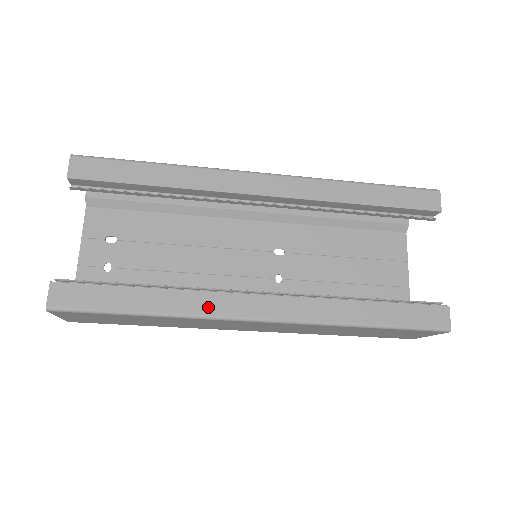
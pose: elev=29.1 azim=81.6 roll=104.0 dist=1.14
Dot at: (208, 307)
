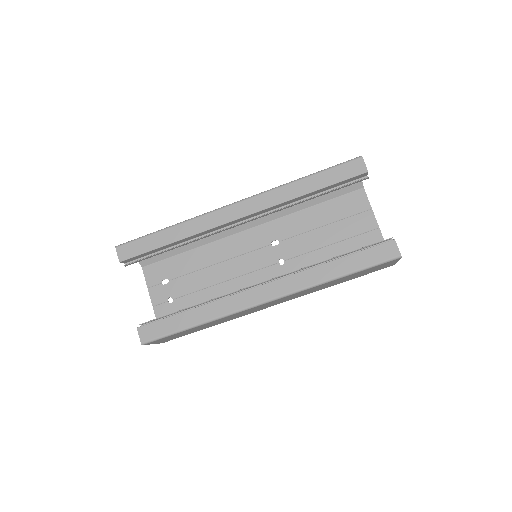
Dot at: (231, 306)
